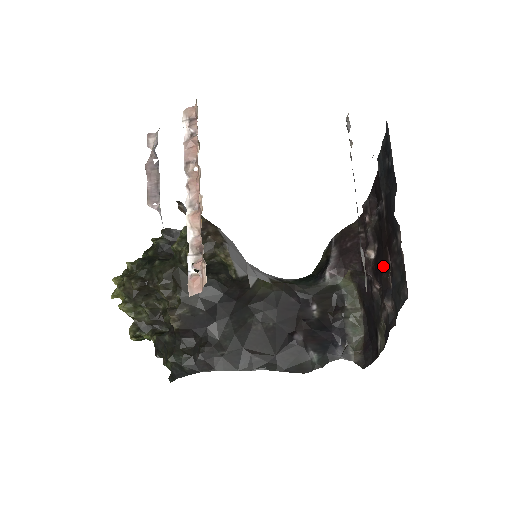
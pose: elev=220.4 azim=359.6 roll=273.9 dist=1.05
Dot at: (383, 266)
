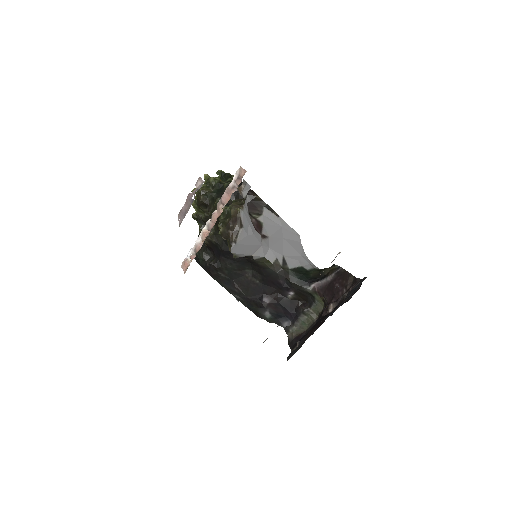
Dot at: (314, 327)
